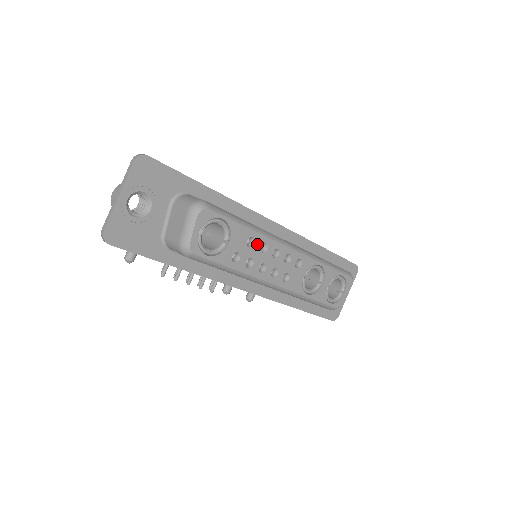
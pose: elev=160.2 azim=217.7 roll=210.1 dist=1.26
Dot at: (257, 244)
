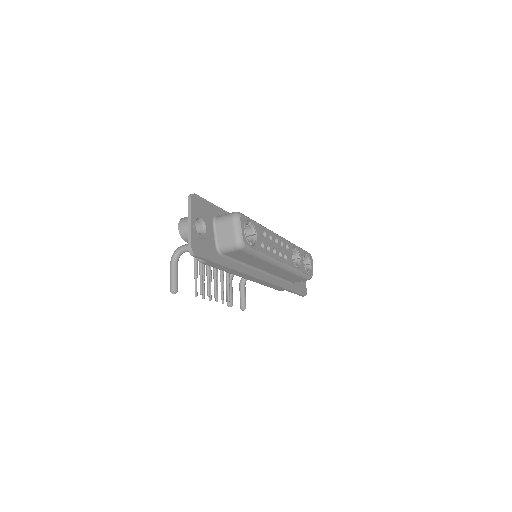
Dot at: (267, 236)
